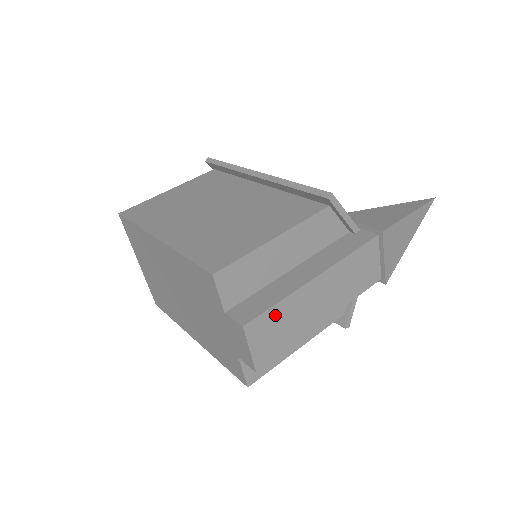
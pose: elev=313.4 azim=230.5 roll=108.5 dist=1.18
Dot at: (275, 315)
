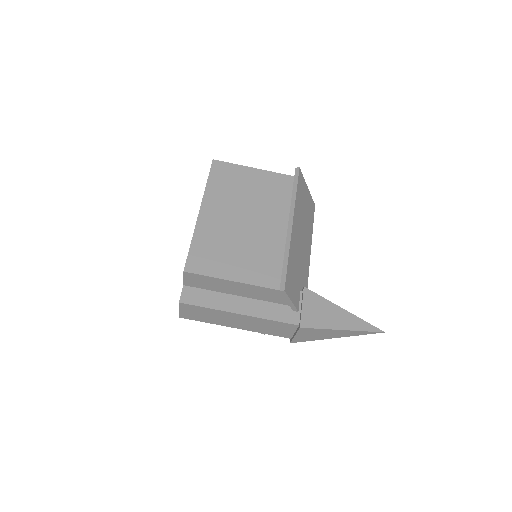
Dot at: (202, 310)
